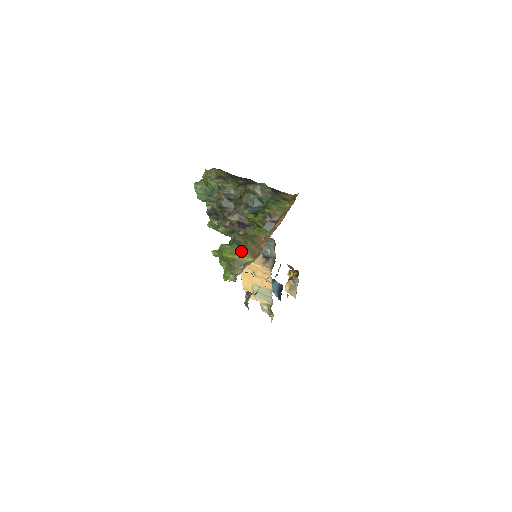
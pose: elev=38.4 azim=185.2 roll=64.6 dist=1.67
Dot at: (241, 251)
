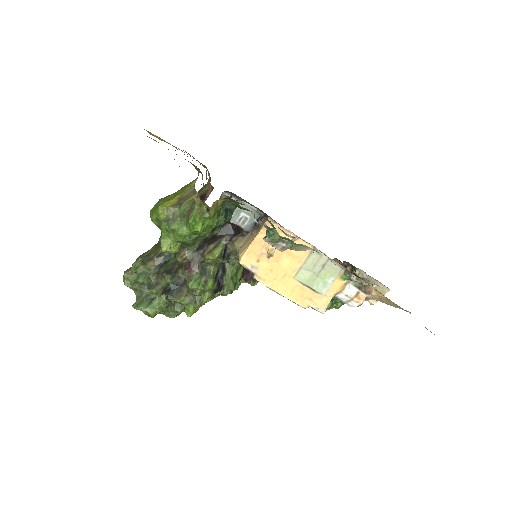
Dot at: (176, 192)
